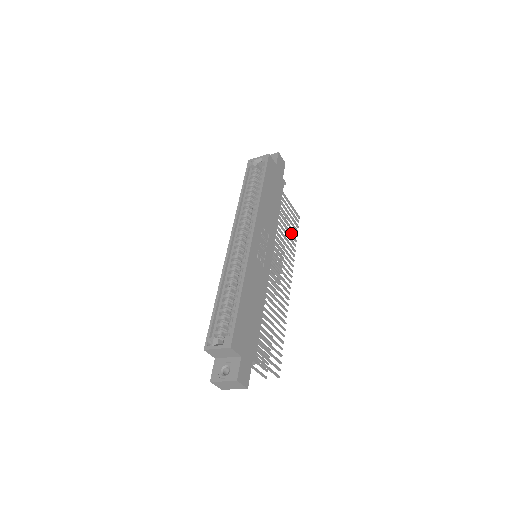
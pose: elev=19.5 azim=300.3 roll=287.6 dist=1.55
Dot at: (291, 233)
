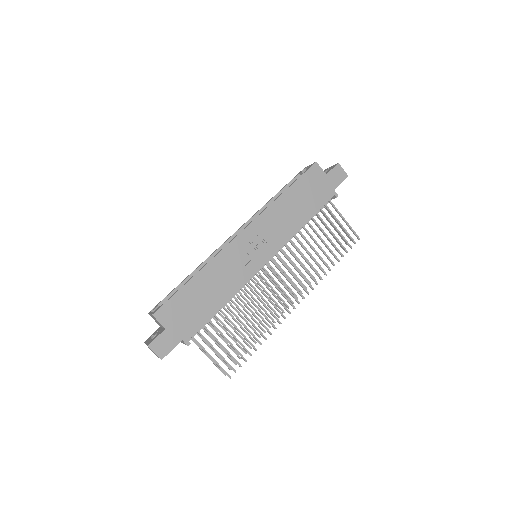
Dot at: (330, 250)
